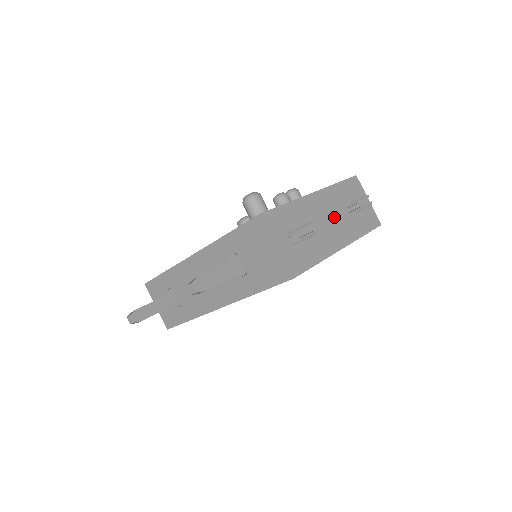
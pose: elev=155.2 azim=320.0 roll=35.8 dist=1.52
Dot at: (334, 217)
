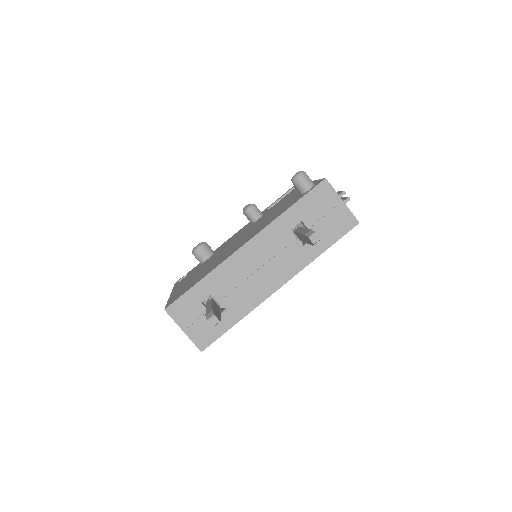
Dot at: occluded
